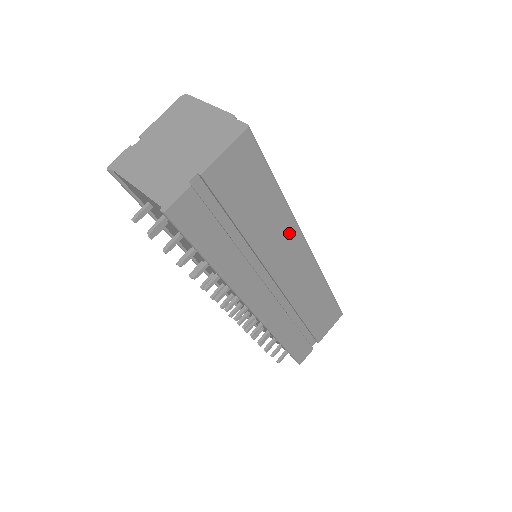
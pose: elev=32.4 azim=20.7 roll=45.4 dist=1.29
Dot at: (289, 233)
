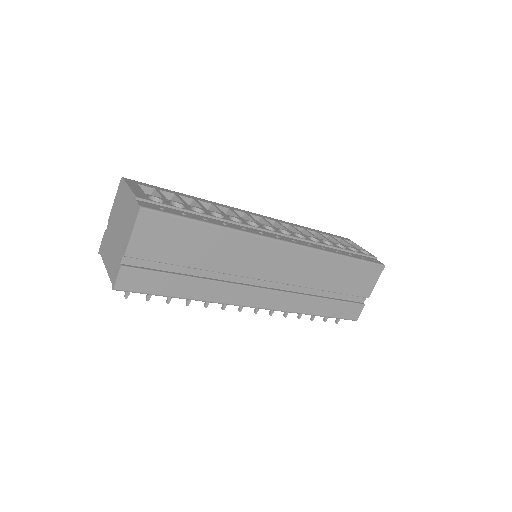
Dot at: (249, 245)
